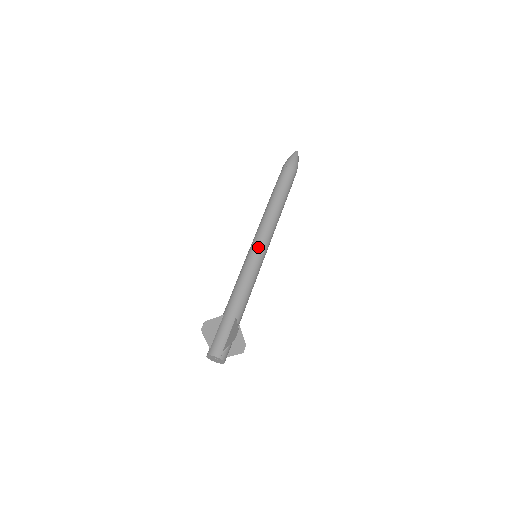
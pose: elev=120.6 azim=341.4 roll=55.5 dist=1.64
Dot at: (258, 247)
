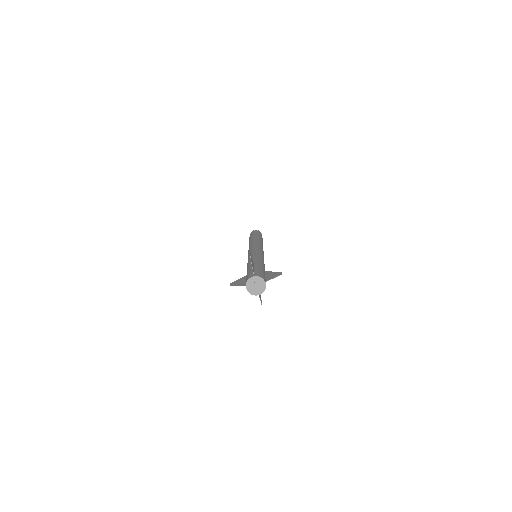
Dot at: (250, 249)
